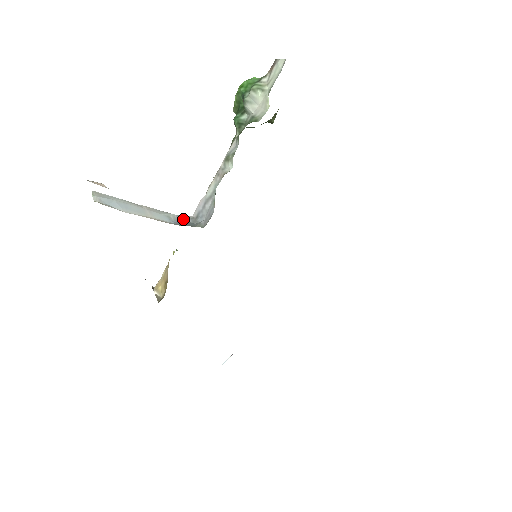
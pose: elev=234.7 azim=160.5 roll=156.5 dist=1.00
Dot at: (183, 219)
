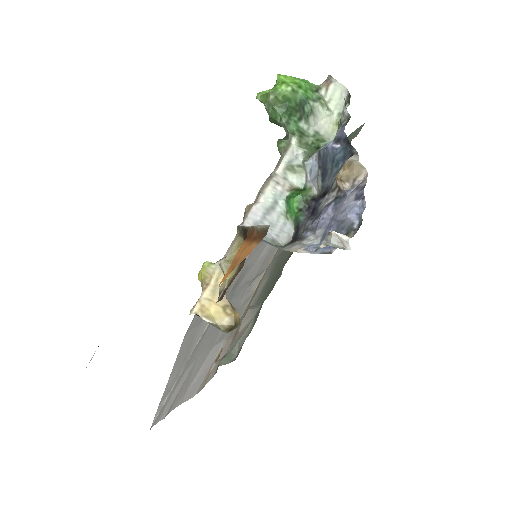
Dot at: occluded
